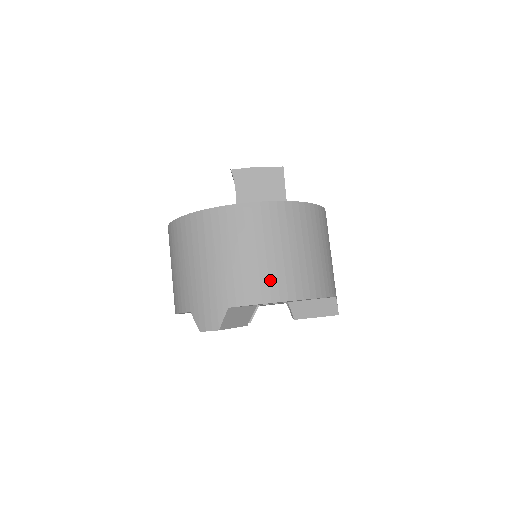
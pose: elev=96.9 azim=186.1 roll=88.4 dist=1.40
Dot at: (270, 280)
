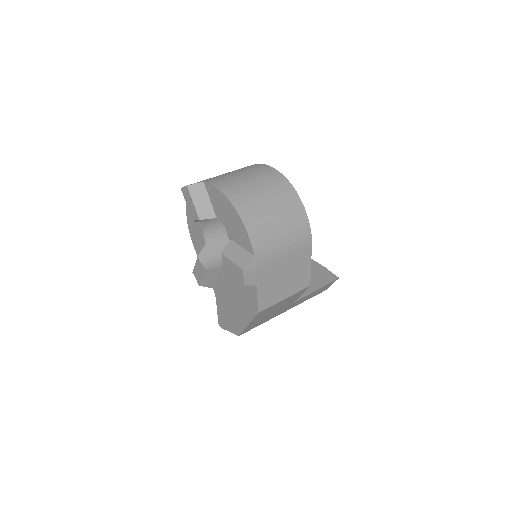
Dot at: (234, 186)
